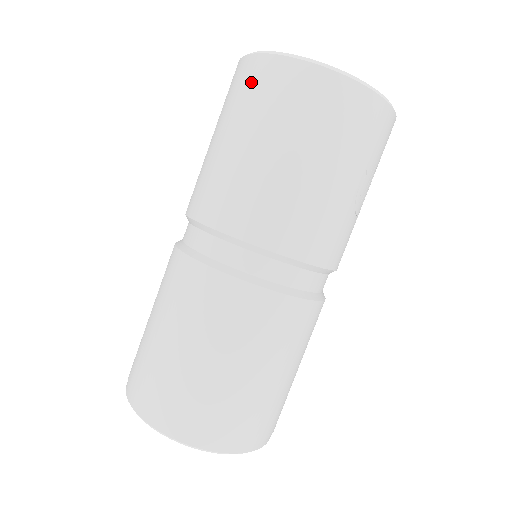
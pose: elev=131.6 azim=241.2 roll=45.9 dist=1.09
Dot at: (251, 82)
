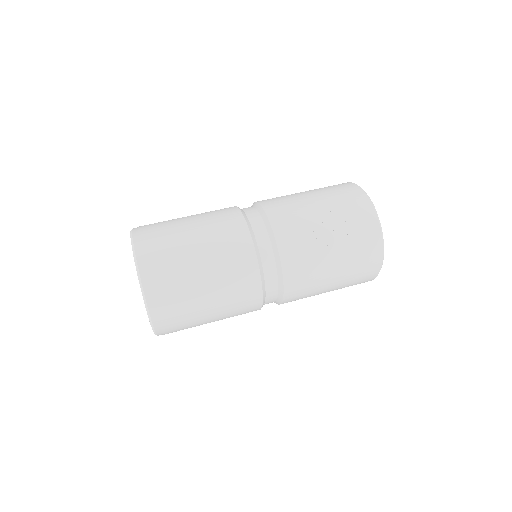
Dot at: occluded
